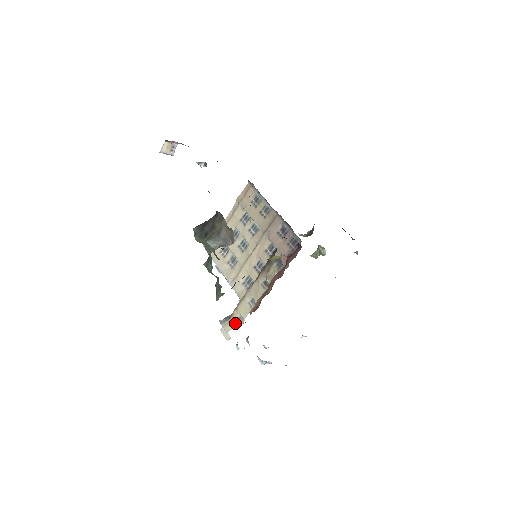
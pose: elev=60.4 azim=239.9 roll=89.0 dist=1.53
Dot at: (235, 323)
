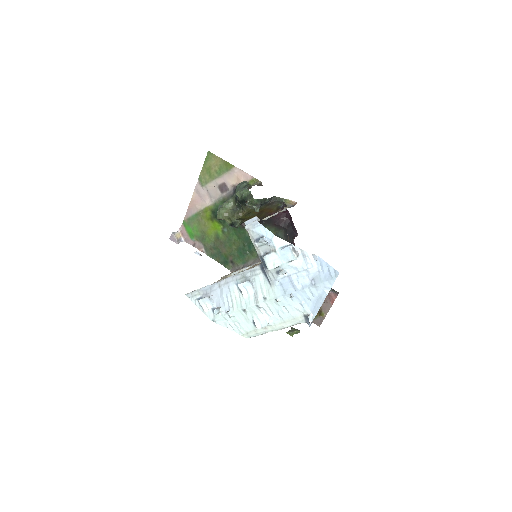
Dot at: occluded
